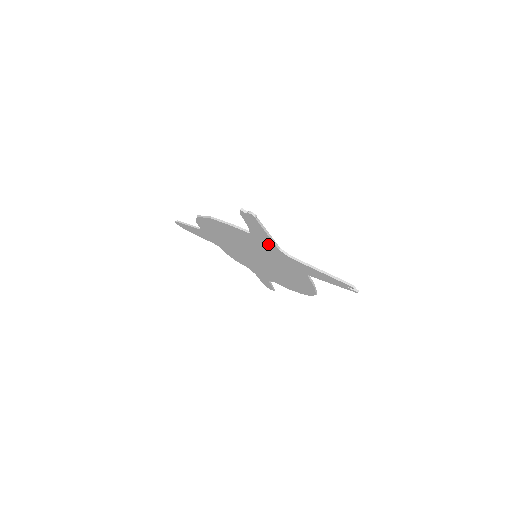
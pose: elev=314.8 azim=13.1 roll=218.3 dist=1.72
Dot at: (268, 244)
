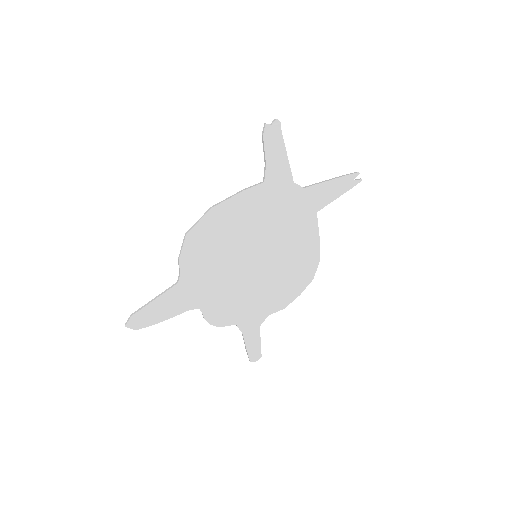
Dot at: (283, 184)
